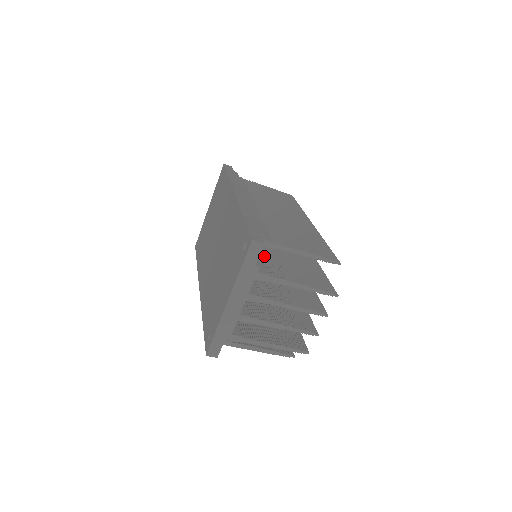
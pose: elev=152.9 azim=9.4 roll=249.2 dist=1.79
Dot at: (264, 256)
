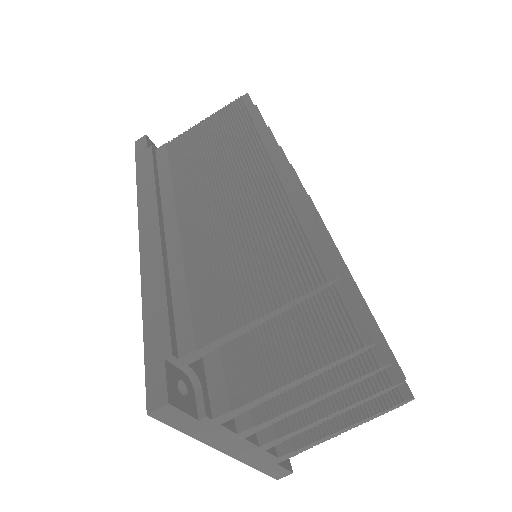
Dot at: occluded
